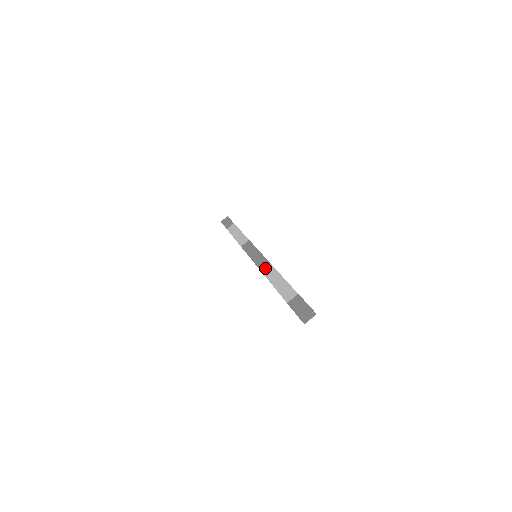
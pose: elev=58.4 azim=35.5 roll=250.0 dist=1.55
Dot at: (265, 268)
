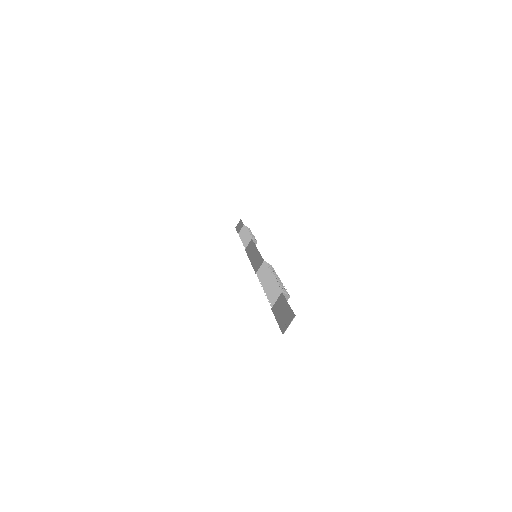
Dot at: (259, 268)
